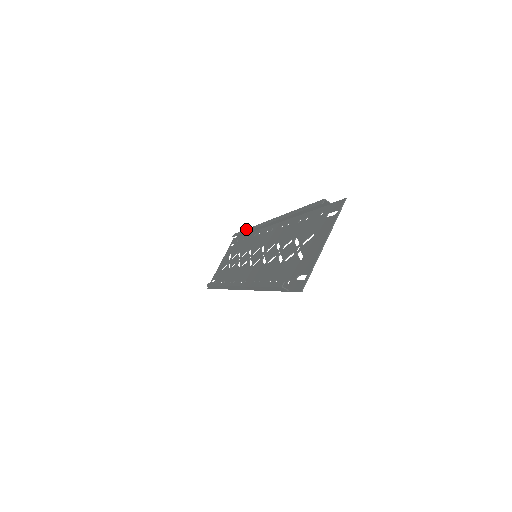
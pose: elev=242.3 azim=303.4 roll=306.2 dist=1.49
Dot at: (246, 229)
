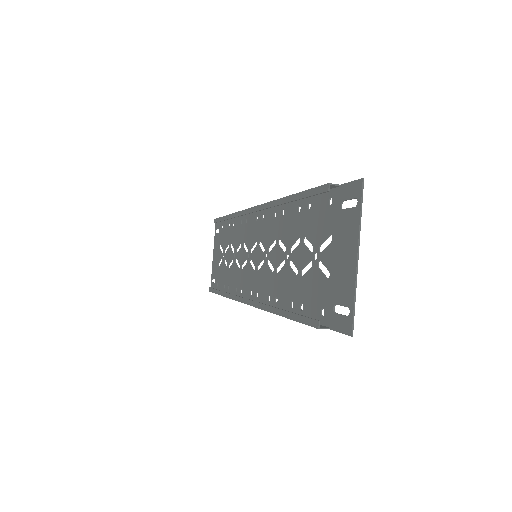
Dot at: (228, 215)
